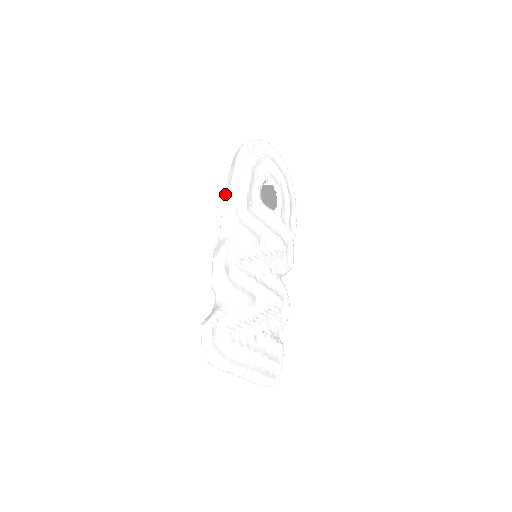
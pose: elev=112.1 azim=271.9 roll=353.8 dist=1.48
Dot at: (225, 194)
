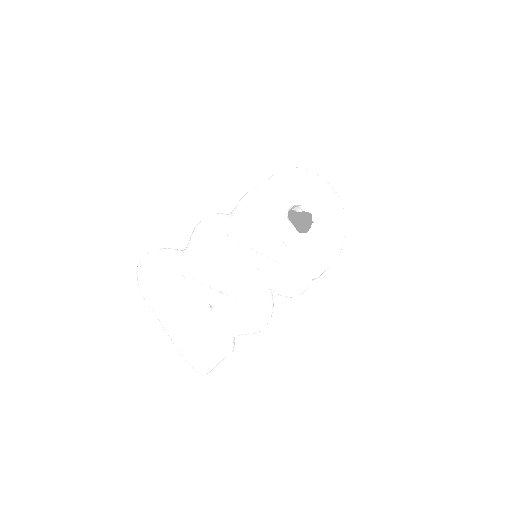
Dot at: occluded
